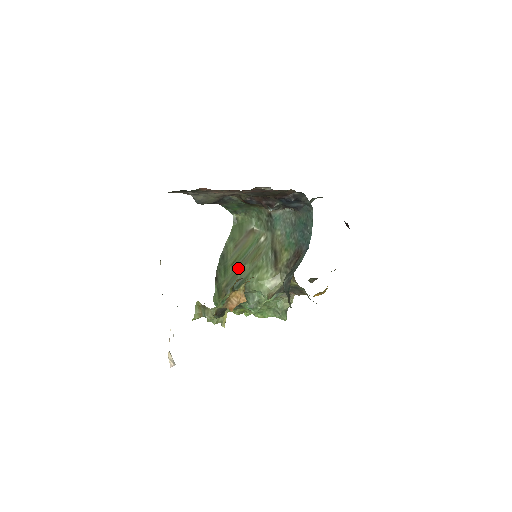
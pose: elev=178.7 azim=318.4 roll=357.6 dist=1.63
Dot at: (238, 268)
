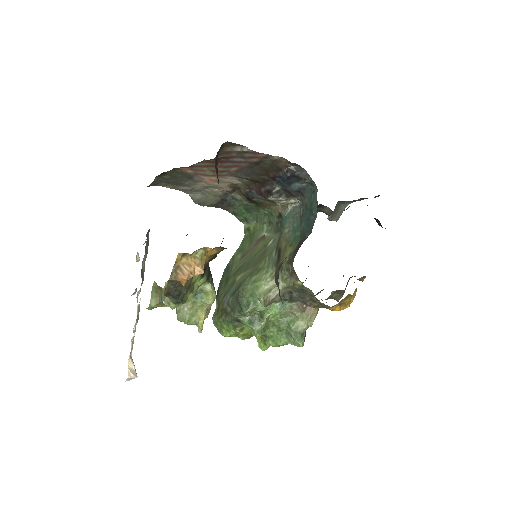
Dot at: (239, 275)
